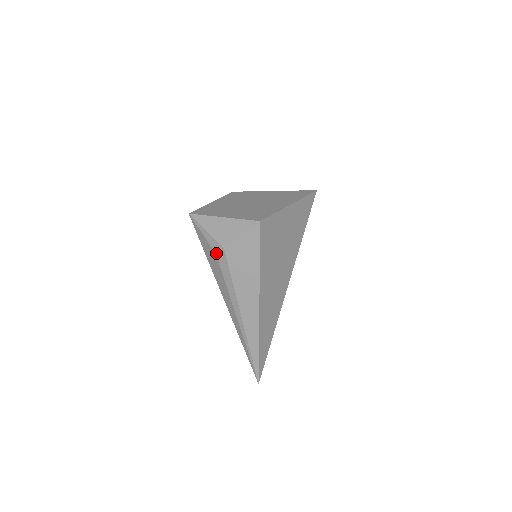
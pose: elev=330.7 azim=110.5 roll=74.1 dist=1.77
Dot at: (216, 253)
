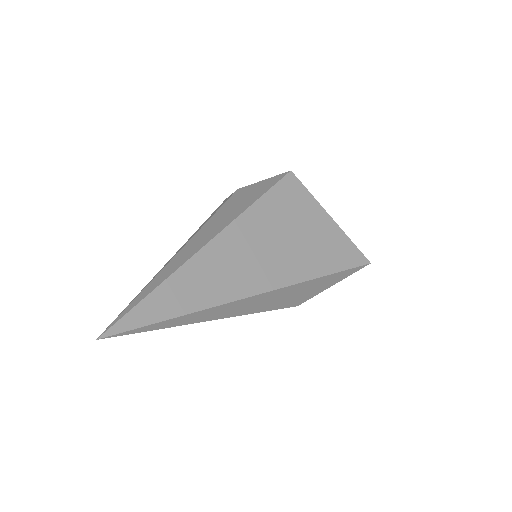
Dot at: occluded
